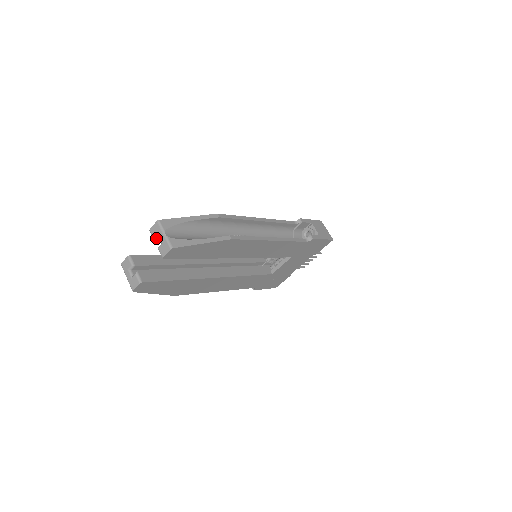
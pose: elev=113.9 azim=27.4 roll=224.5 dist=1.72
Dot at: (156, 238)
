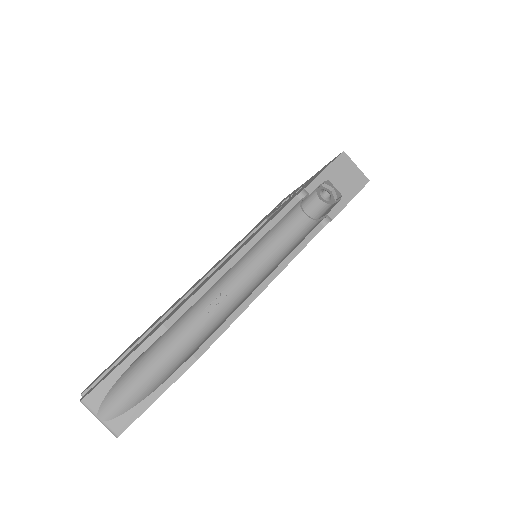
Dot at: occluded
